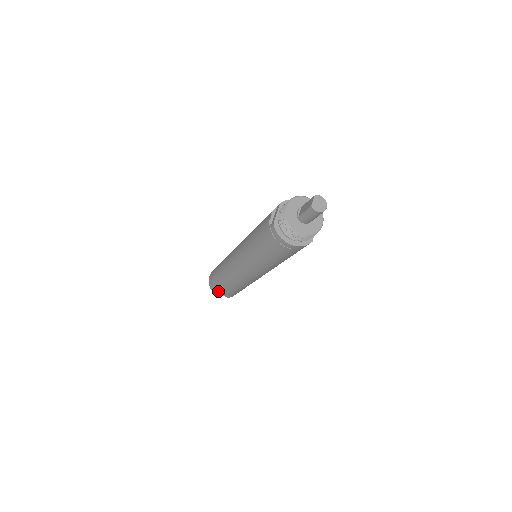
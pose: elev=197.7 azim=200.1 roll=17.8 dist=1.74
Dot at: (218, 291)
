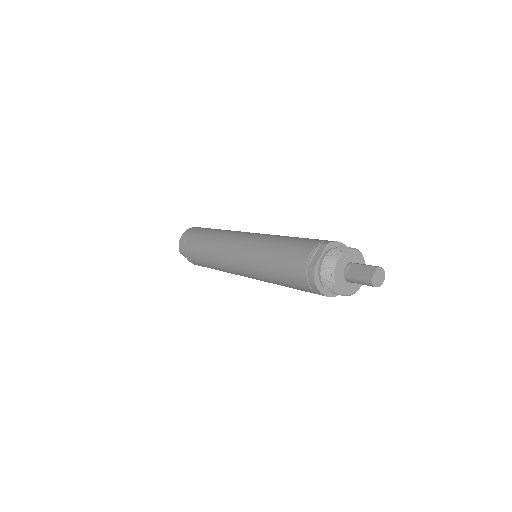
Dot at: (188, 258)
